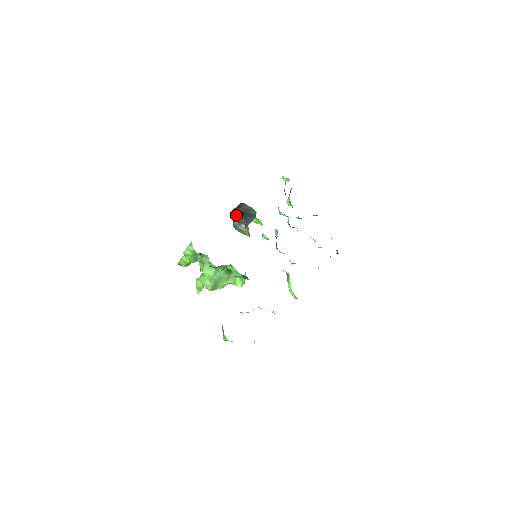
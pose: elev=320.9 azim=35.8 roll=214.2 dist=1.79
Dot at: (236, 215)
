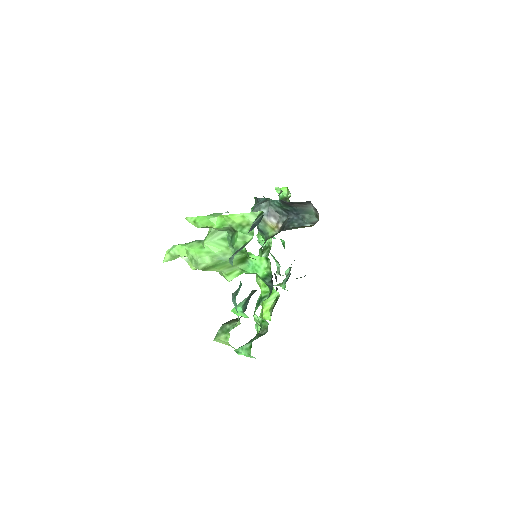
Dot at: (274, 205)
